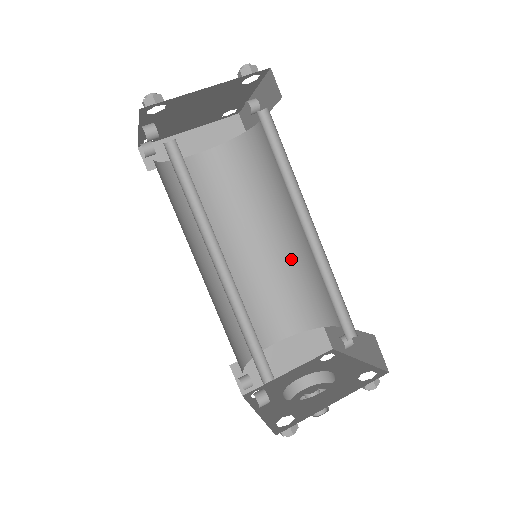
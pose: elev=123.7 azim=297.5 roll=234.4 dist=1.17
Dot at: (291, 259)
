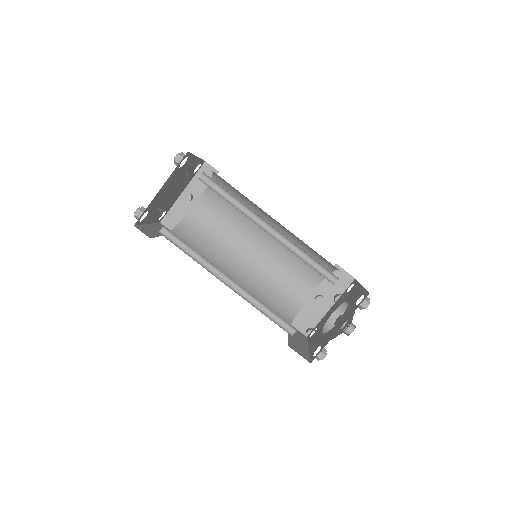
Dot at: (255, 279)
